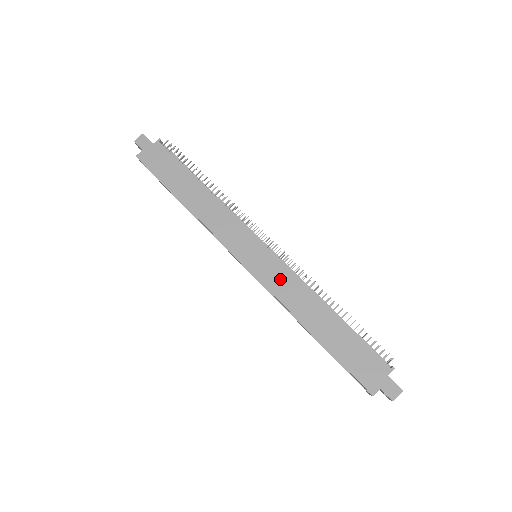
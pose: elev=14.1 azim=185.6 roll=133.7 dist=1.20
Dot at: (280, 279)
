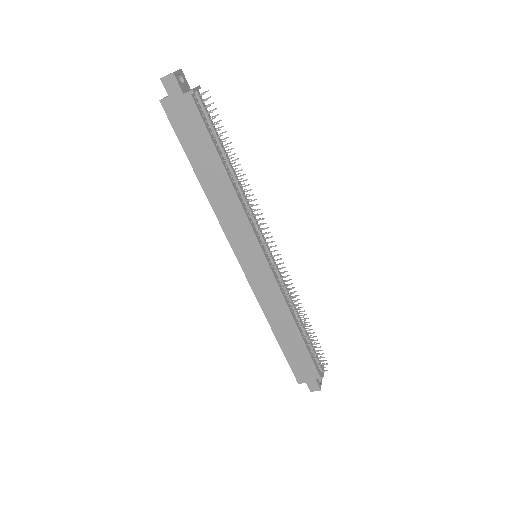
Dot at: (267, 290)
